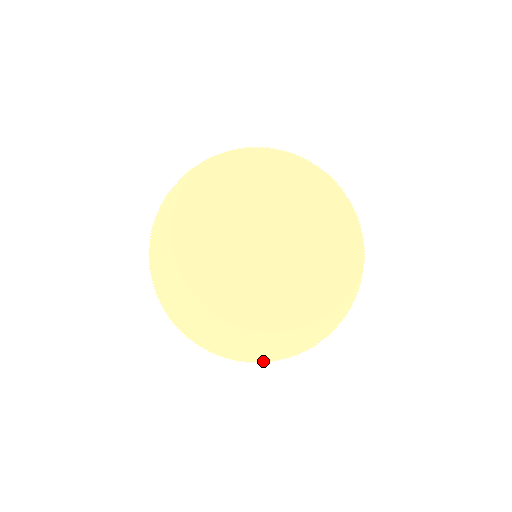
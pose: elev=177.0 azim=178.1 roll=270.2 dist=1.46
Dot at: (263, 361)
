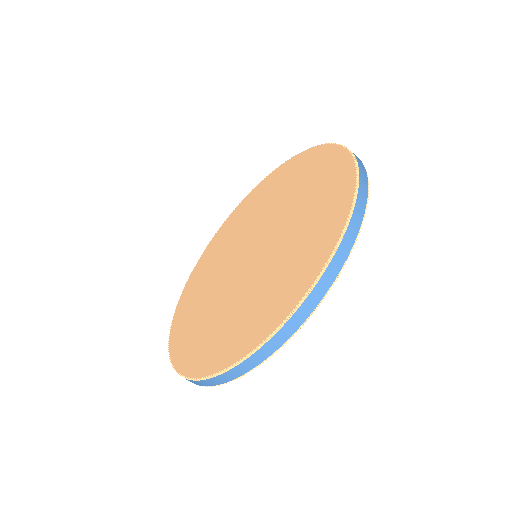
Dot at: (305, 293)
